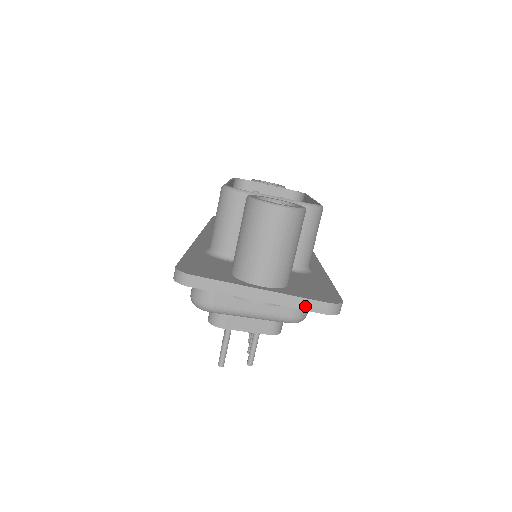
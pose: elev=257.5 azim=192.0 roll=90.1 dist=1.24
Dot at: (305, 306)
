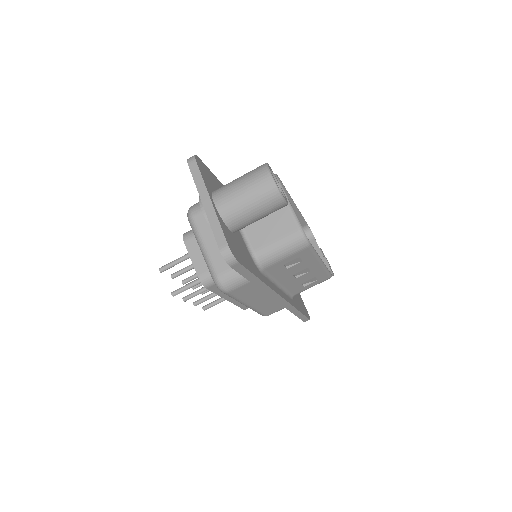
Dot at: (217, 233)
